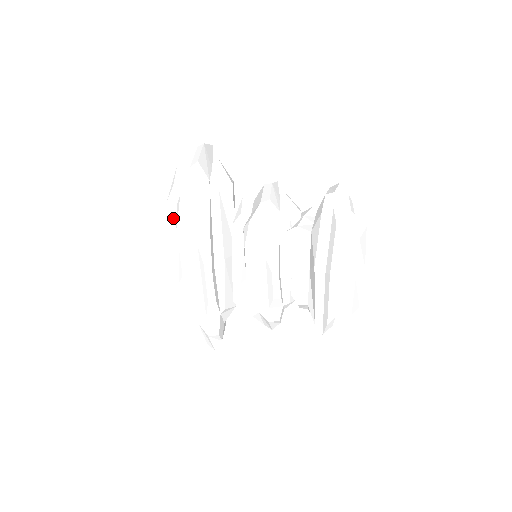
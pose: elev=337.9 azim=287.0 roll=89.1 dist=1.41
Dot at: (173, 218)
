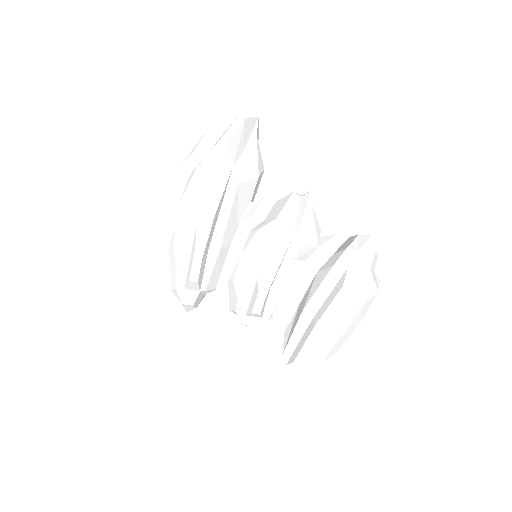
Dot at: (184, 183)
